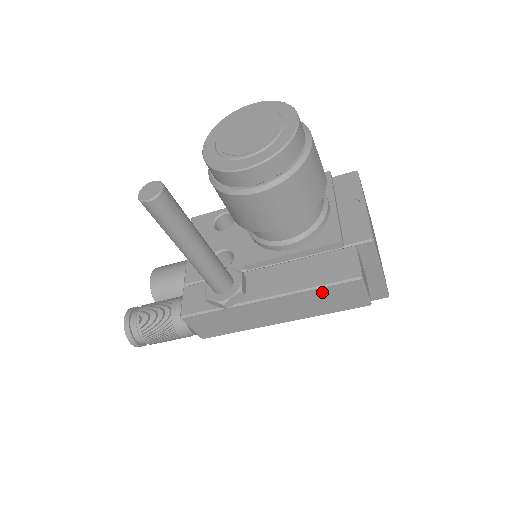
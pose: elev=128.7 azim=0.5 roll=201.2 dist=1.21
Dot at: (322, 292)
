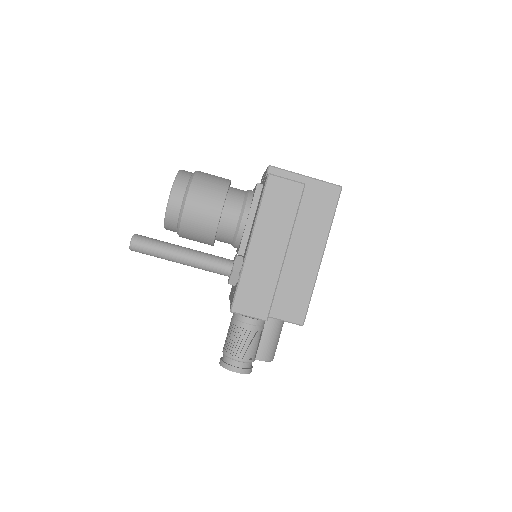
Dot at: (267, 205)
